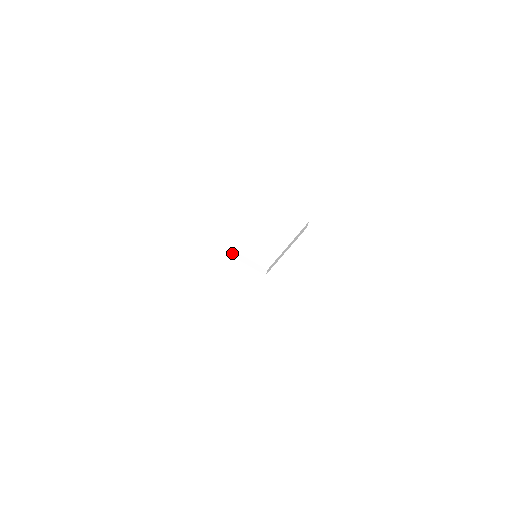
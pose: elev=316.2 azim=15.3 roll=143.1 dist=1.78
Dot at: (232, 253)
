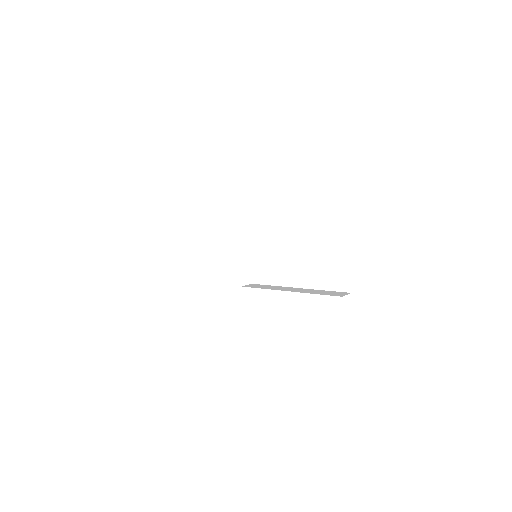
Dot at: (238, 223)
